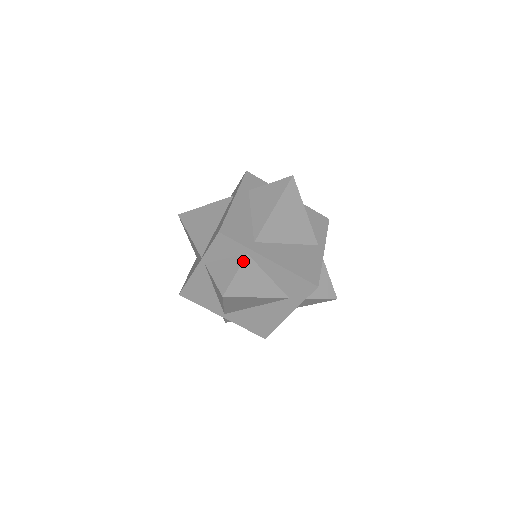
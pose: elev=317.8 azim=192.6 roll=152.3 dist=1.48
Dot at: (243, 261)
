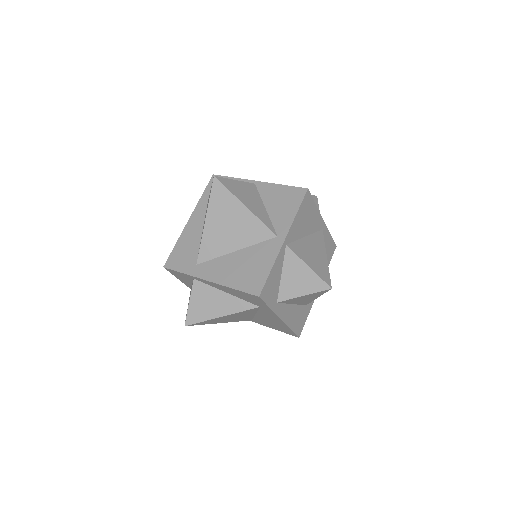
Dot at: (192, 287)
